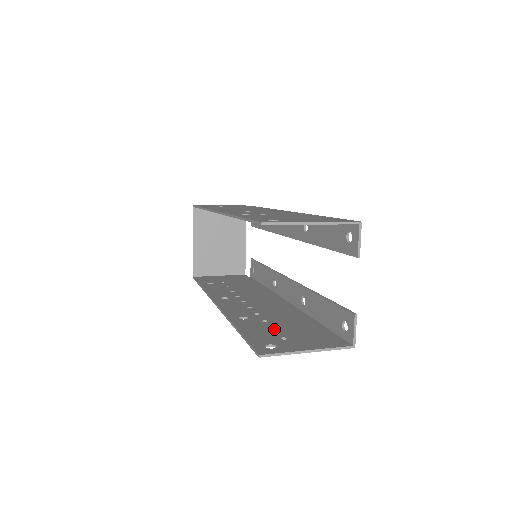
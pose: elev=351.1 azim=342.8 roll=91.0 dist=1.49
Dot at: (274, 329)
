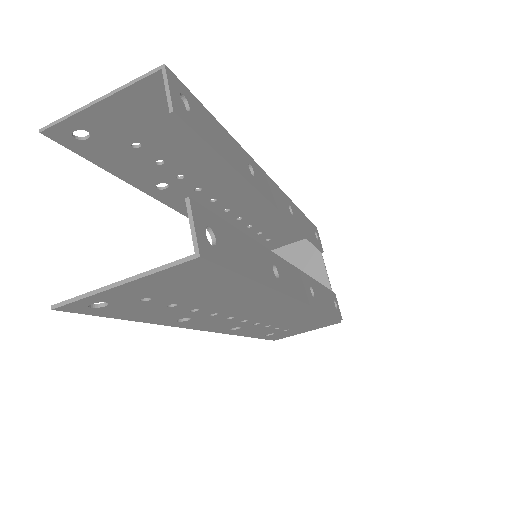
Dot at: (176, 303)
